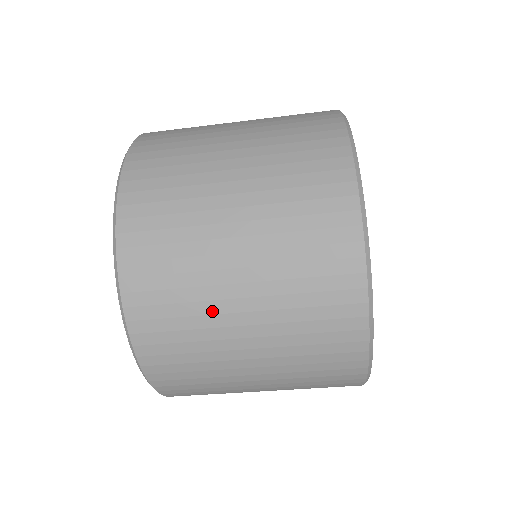
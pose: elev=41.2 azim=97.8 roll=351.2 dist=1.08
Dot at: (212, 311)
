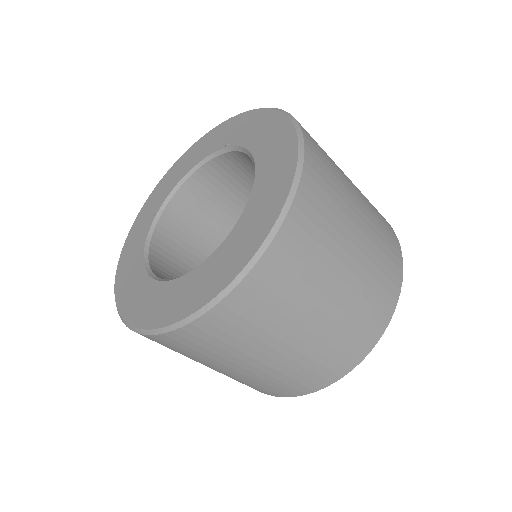
Dot at: (228, 359)
